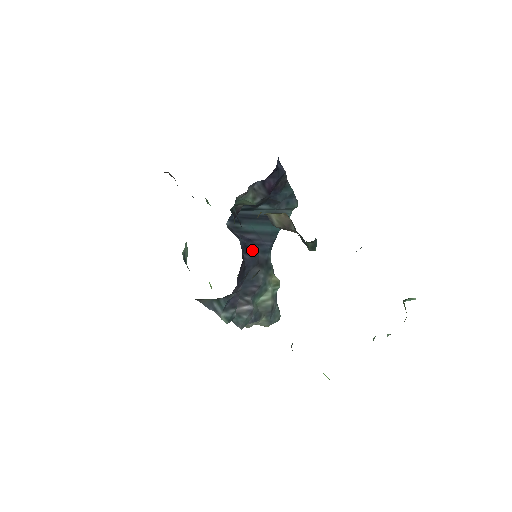
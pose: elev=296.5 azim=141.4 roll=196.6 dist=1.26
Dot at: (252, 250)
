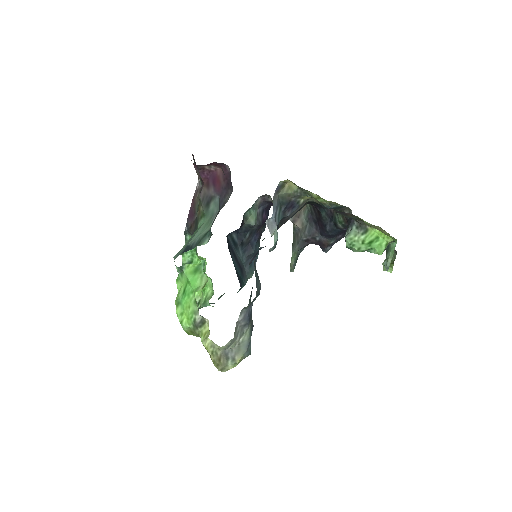
Dot at: occluded
